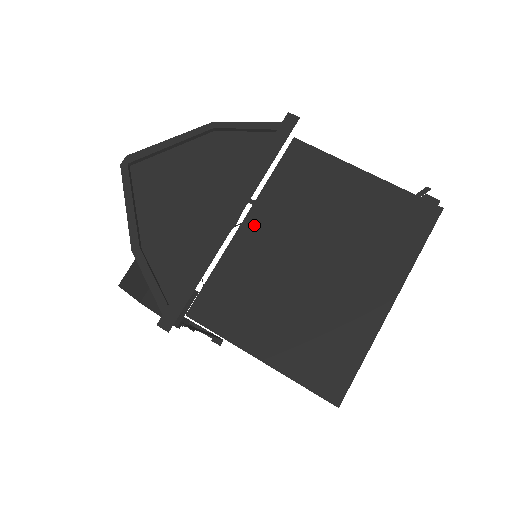
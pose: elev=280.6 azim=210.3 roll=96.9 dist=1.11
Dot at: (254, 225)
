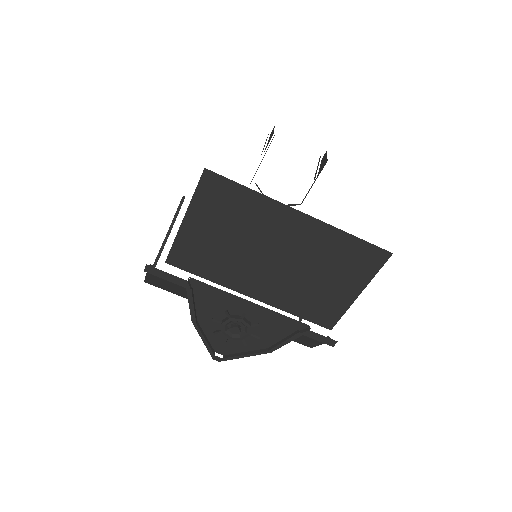
Dot at: occluded
